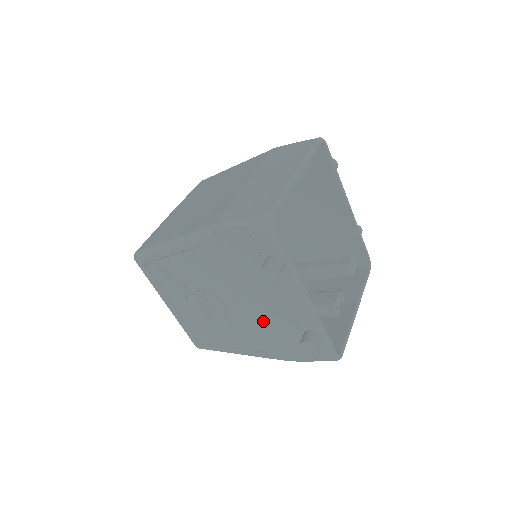
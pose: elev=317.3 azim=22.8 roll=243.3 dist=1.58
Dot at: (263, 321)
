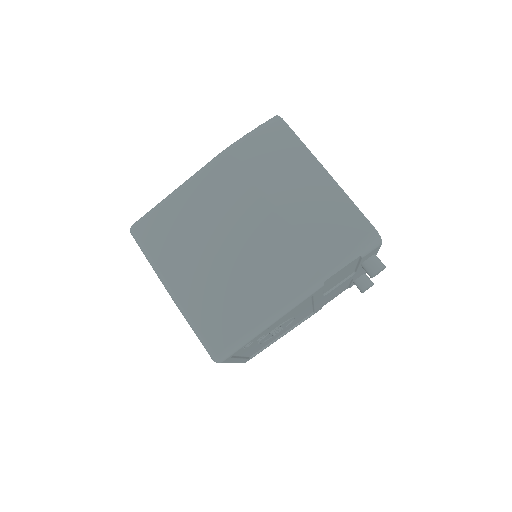
Dot at: occluded
